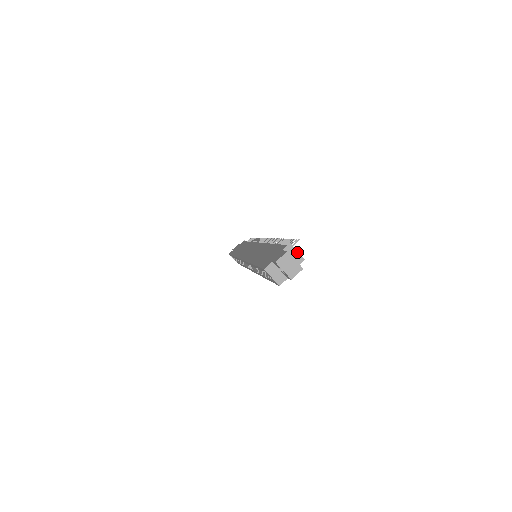
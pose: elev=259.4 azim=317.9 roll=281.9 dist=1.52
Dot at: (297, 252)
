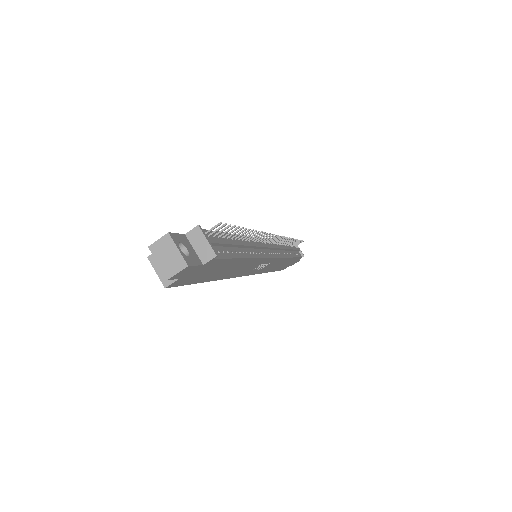
Dot at: (207, 241)
